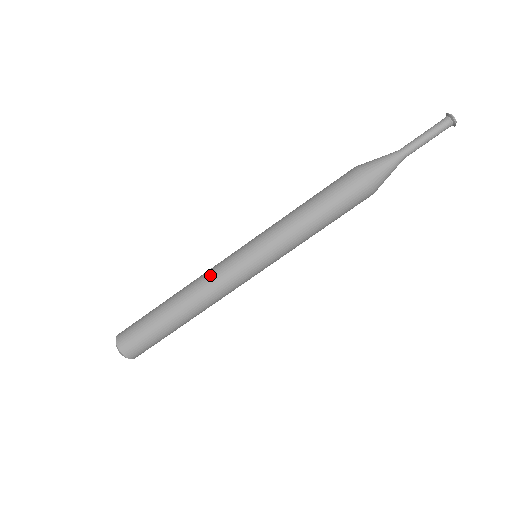
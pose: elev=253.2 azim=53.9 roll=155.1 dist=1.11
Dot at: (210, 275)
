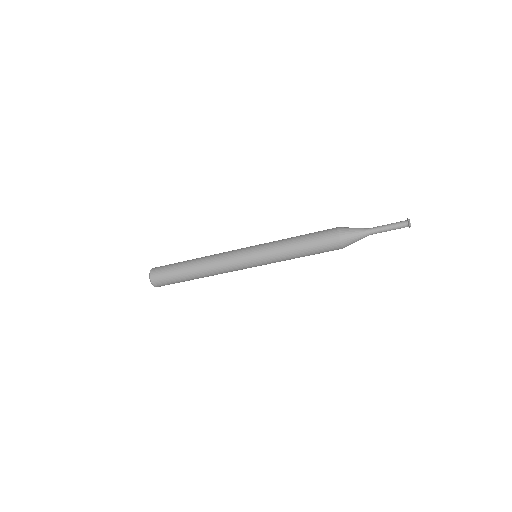
Dot at: (225, 269)
